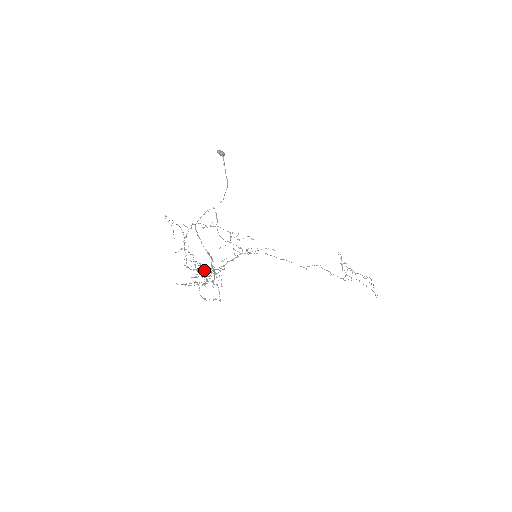
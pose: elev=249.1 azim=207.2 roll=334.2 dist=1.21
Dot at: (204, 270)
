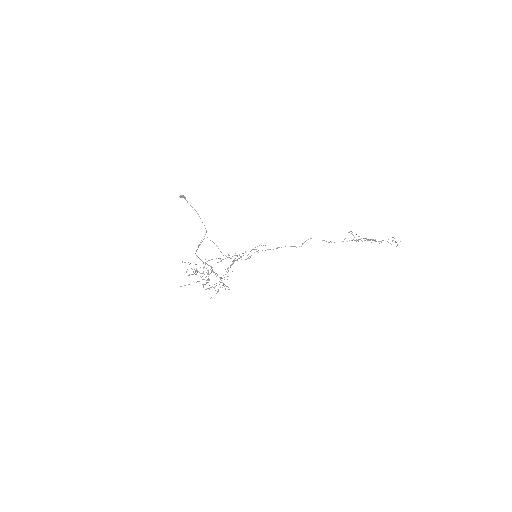
Dot at: (203, 273)
